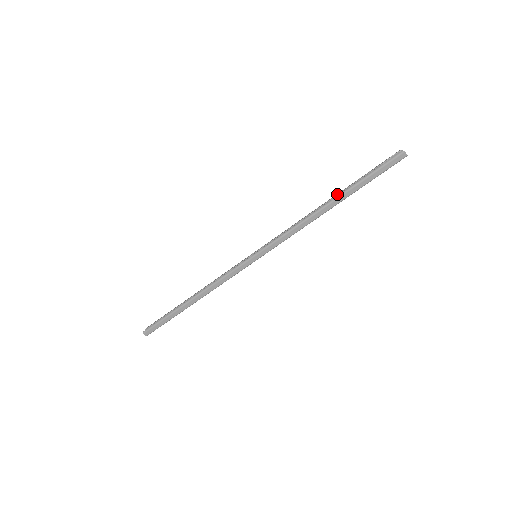
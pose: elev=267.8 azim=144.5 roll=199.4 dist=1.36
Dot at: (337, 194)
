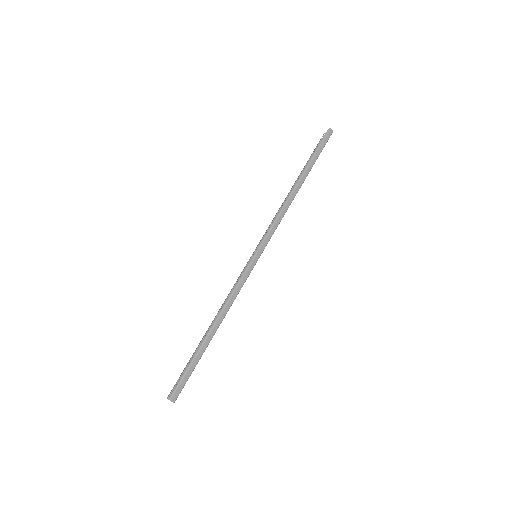
Dot at: (299, 176)
